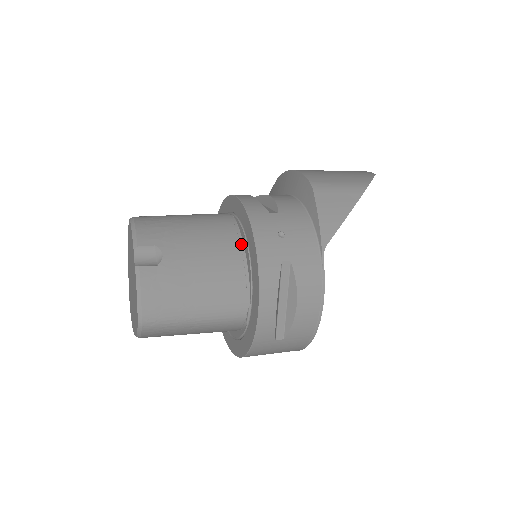
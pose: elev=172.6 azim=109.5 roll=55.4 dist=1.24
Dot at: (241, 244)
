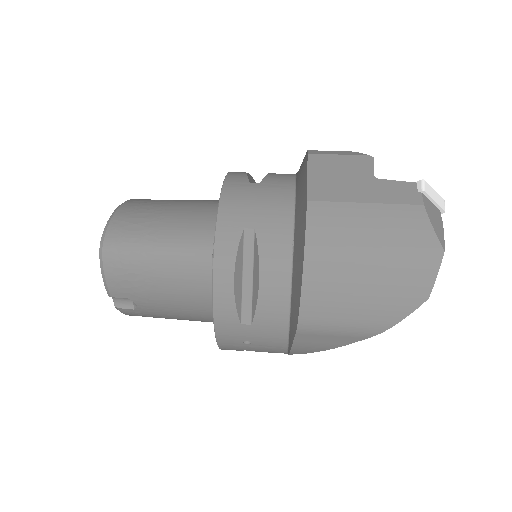
Dot at: occluded
